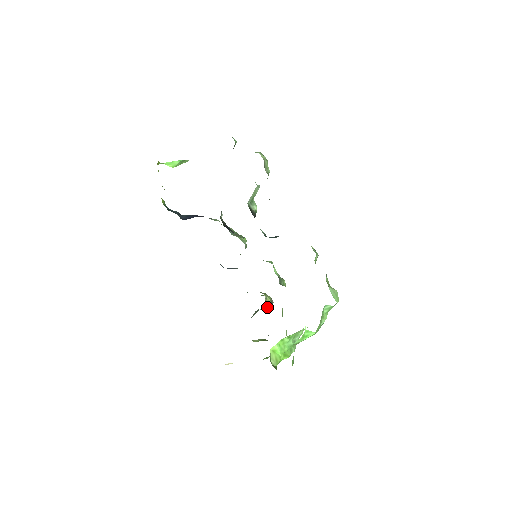
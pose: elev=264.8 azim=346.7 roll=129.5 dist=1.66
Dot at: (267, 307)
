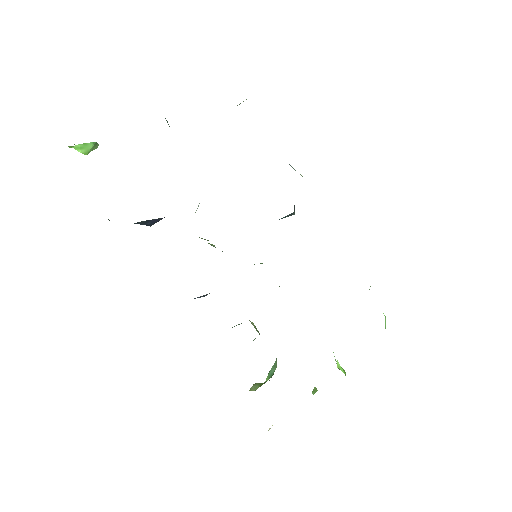
Dot at: (259, 334)
